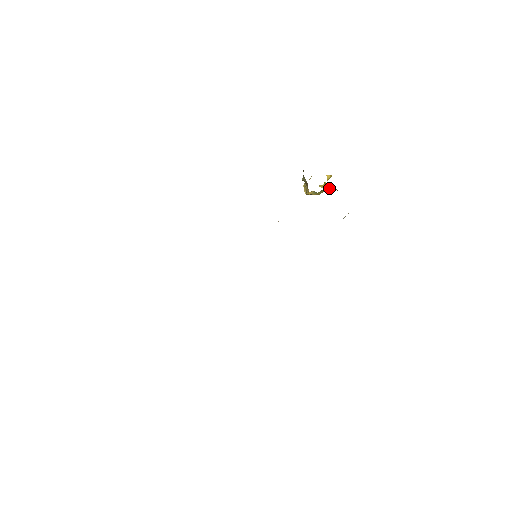
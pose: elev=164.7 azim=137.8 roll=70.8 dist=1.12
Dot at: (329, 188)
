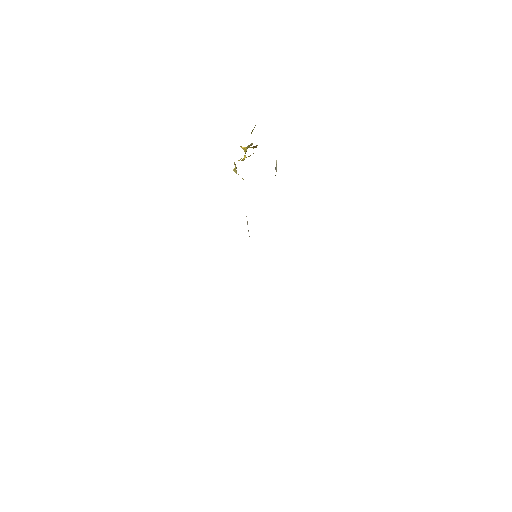
Dot at: occluded
